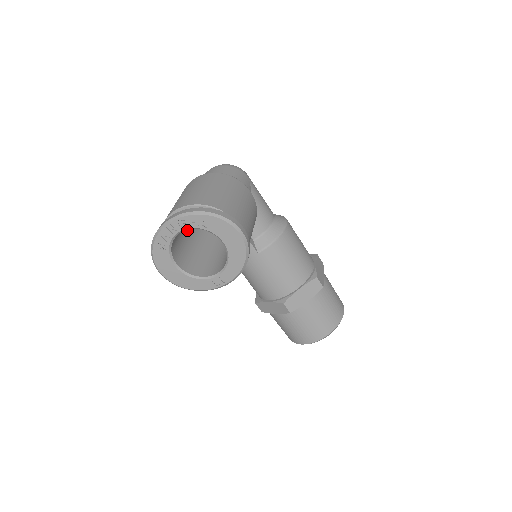
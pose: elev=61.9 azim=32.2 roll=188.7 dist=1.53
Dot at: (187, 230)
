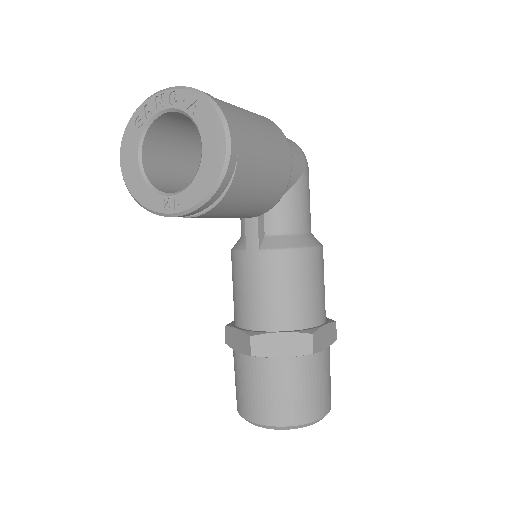
Dot at: (192, 155)
